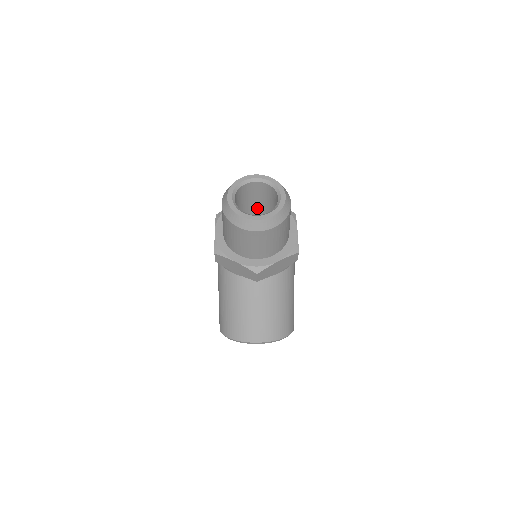
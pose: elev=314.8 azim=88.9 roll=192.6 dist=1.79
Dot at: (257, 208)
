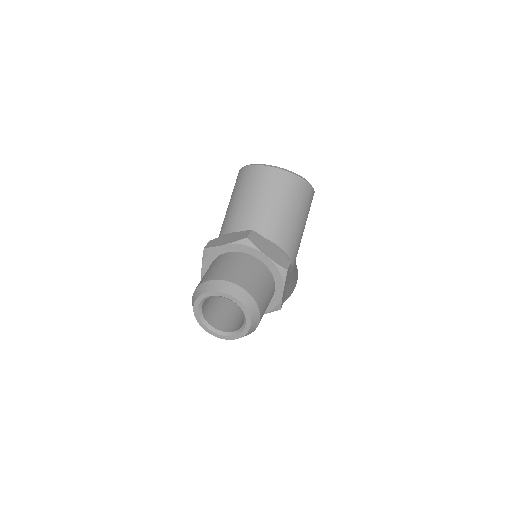
Dot at: occluded
